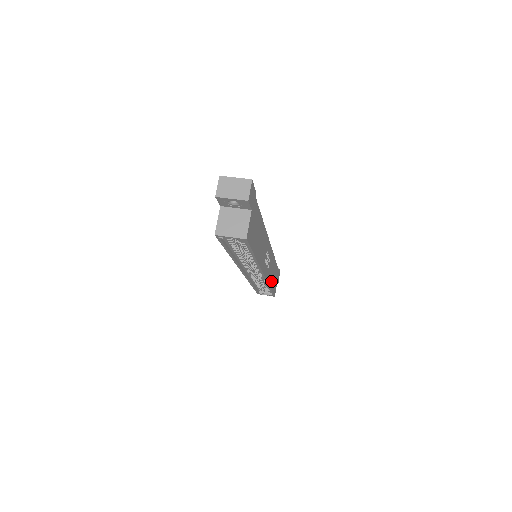
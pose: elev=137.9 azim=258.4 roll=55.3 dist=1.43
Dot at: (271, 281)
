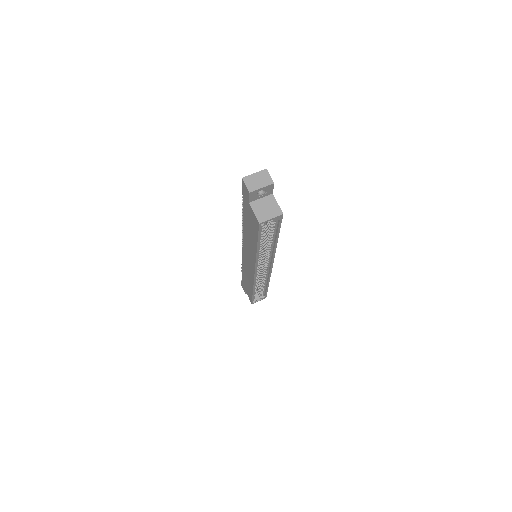
Dot at: occluded
